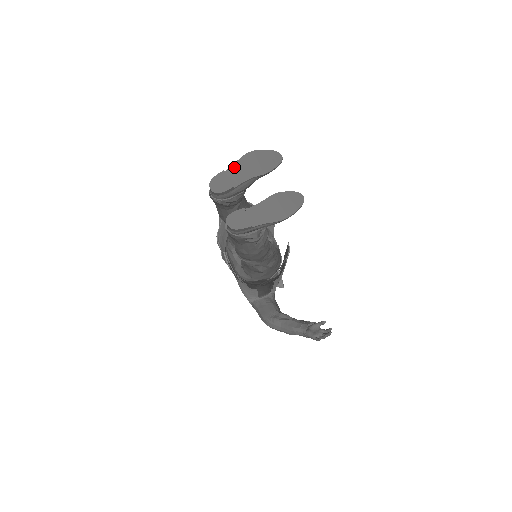
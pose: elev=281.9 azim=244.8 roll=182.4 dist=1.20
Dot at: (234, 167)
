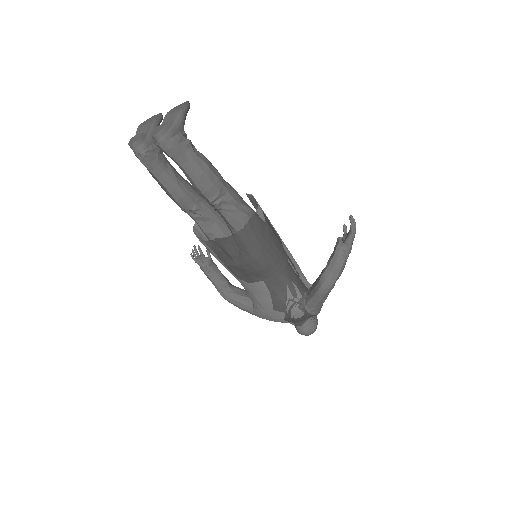
Dot at: (137, 134)
